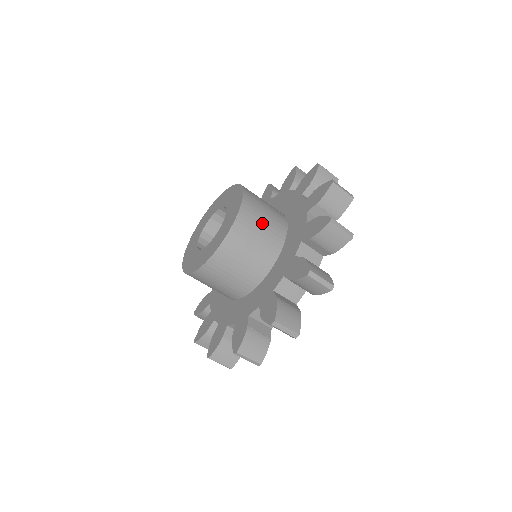
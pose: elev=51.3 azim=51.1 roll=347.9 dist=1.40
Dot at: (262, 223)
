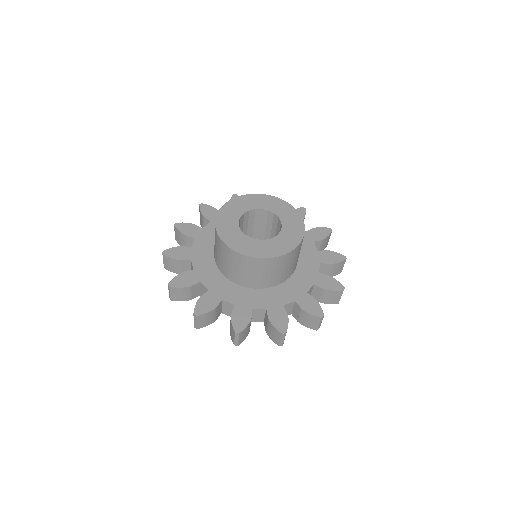
Dot at: occluded
